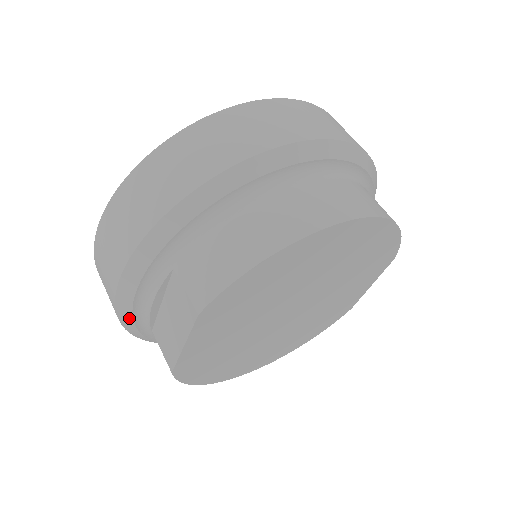
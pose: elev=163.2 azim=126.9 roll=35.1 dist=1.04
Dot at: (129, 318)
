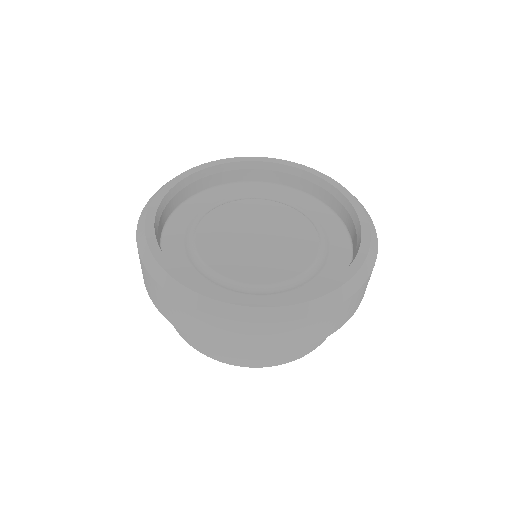
Dot at: occluded
